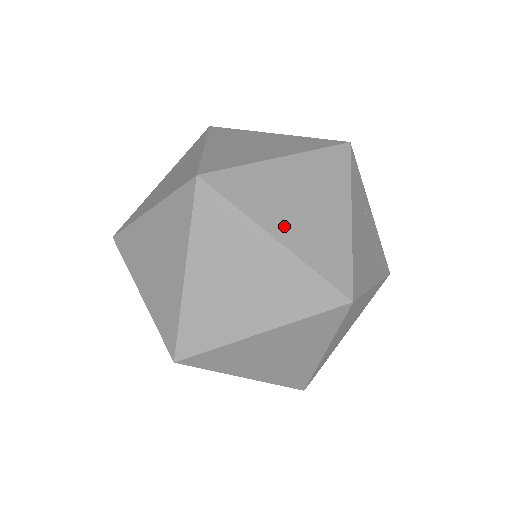
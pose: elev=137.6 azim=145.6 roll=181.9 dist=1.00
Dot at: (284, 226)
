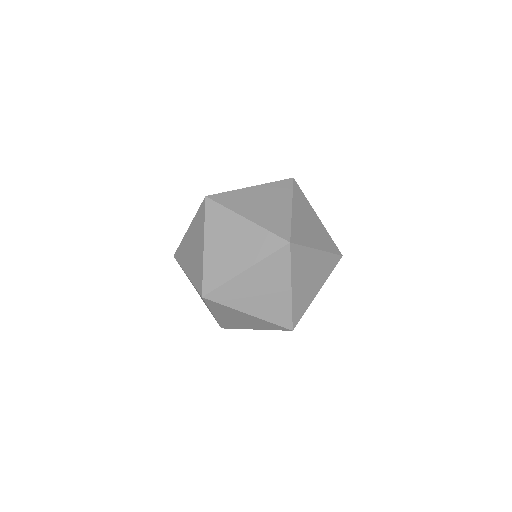
Dot at: (316, 241)
